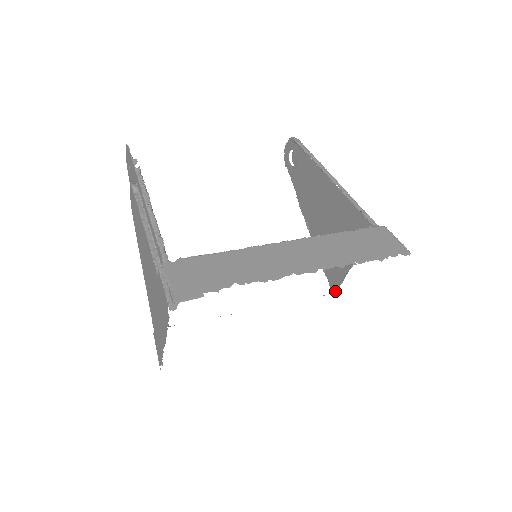
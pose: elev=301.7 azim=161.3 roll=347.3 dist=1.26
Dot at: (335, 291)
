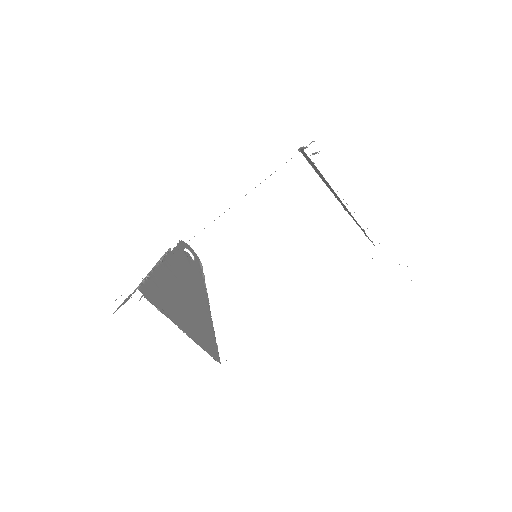
Dot at: occluded
